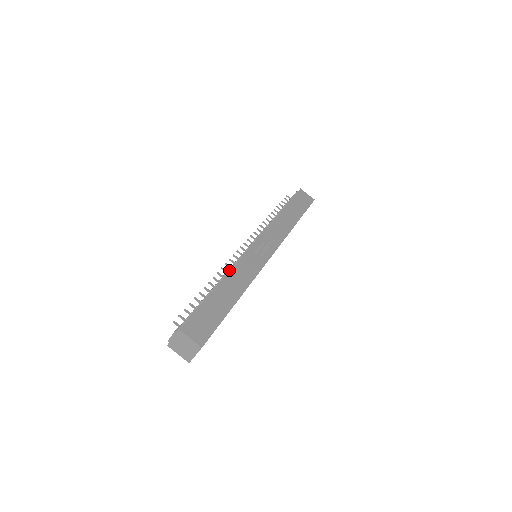
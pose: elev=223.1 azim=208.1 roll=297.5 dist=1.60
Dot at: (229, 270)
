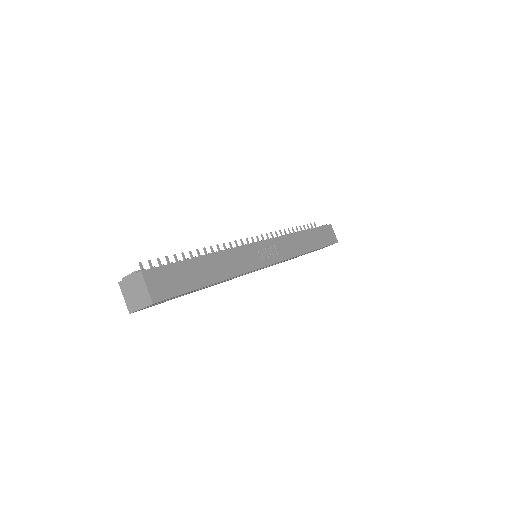
Dot at: (224, 250)
